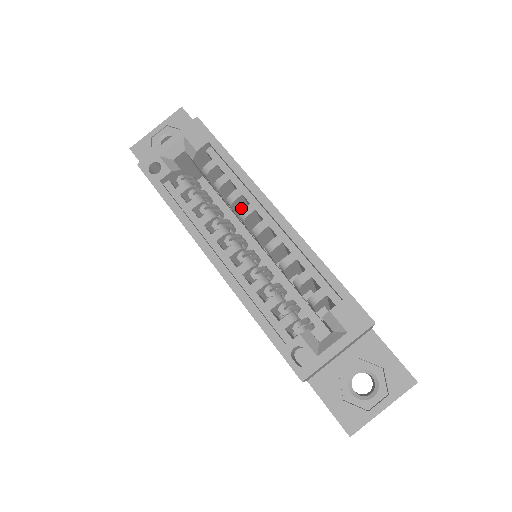
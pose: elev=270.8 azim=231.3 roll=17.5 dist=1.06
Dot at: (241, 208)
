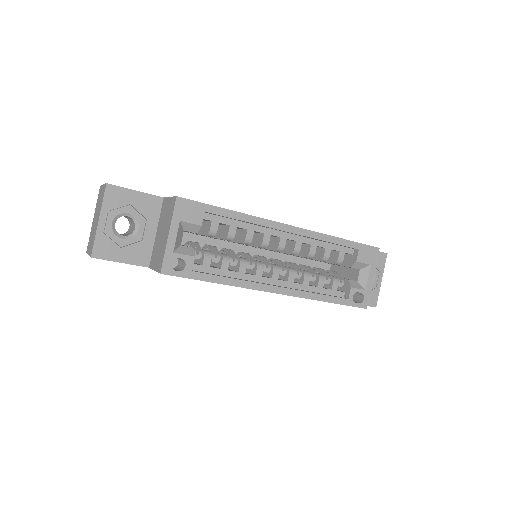
Dot at: occluded
